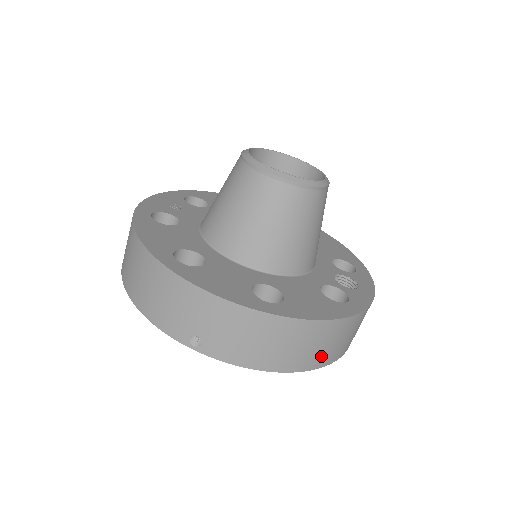
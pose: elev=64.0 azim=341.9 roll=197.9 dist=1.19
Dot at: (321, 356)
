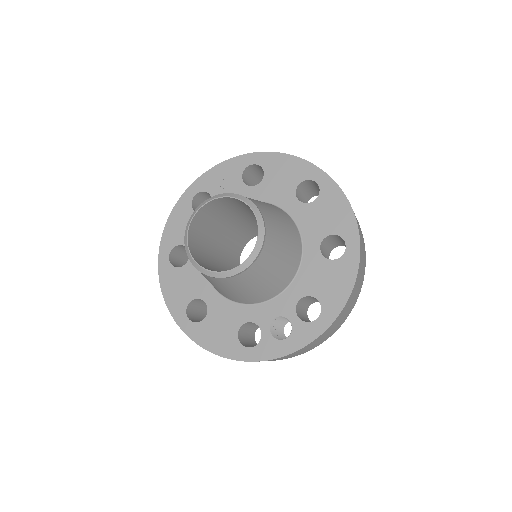
Dot at: occluded
